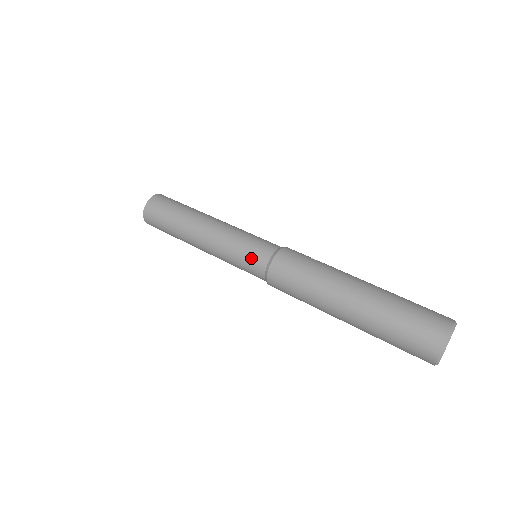
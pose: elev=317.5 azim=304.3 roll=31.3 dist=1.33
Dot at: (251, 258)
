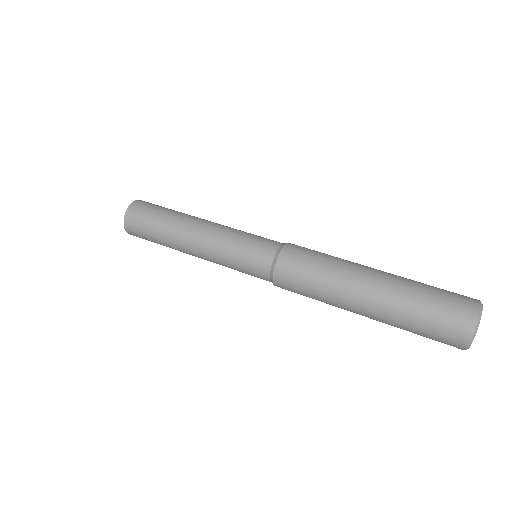
Dot at: (260, 242)
